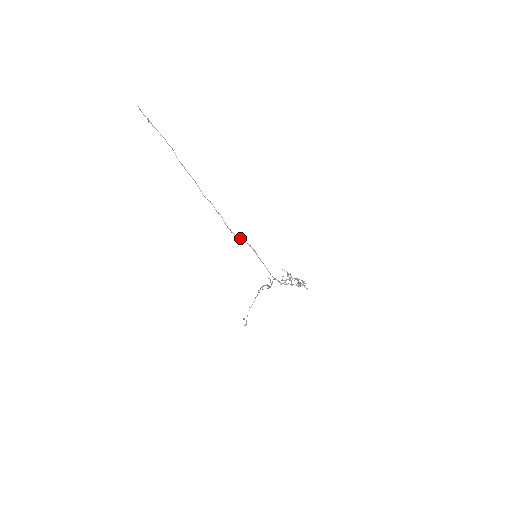
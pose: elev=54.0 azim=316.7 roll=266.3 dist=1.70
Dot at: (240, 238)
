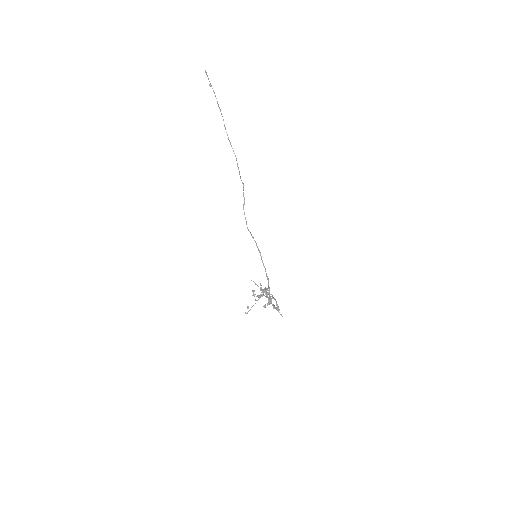
Dot at: (249, 231)
